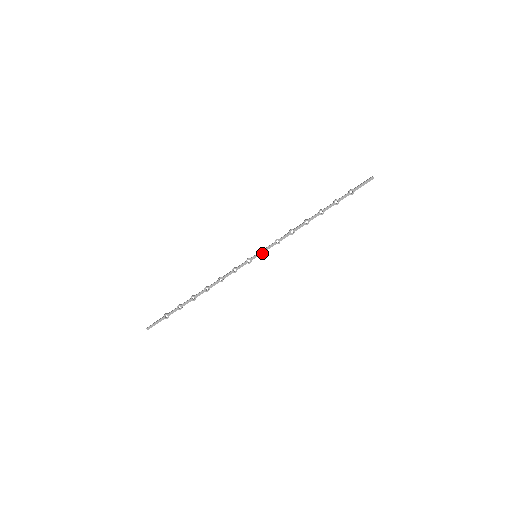
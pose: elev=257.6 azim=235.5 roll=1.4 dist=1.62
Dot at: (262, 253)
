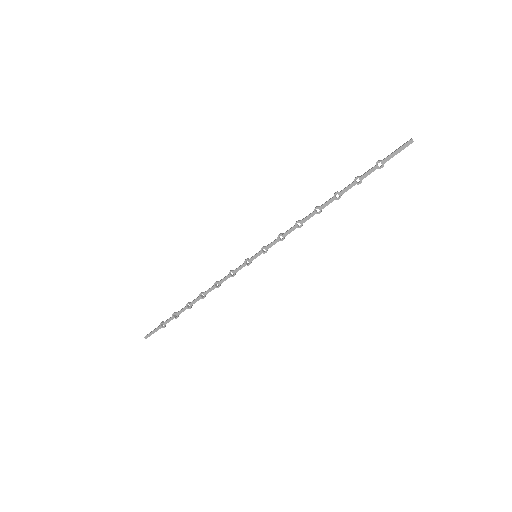
Dot at: (263, 252)
